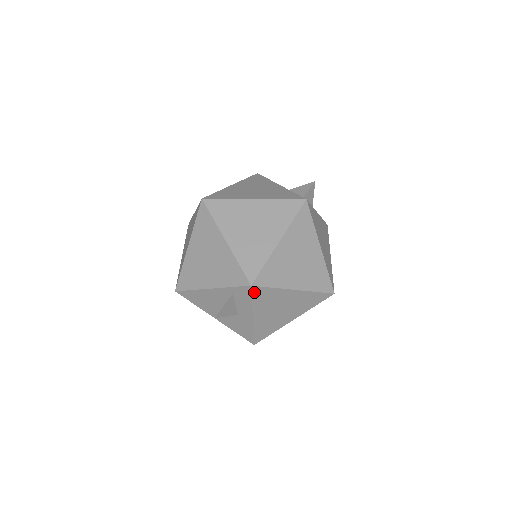
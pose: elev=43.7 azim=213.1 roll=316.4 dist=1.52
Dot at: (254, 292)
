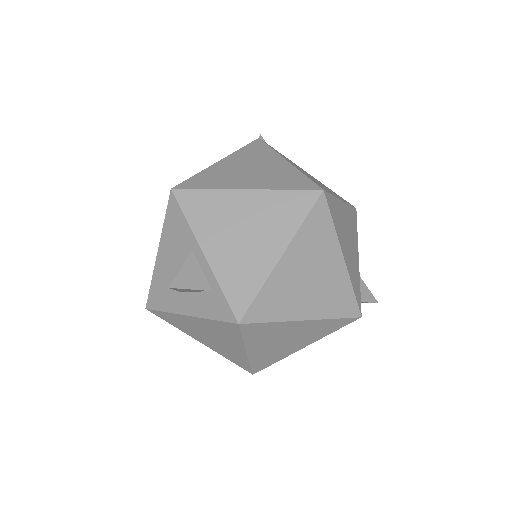
Dot at: (229, 324)
